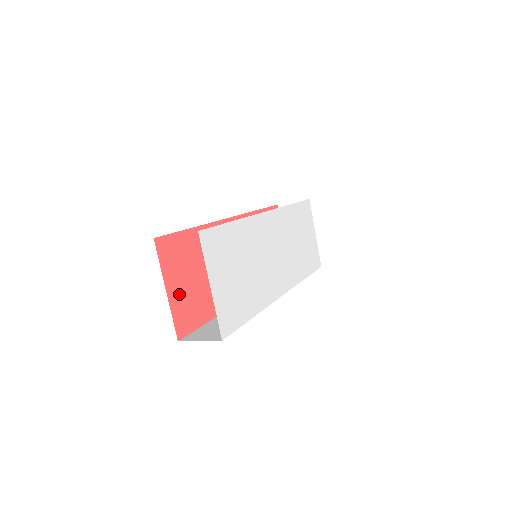
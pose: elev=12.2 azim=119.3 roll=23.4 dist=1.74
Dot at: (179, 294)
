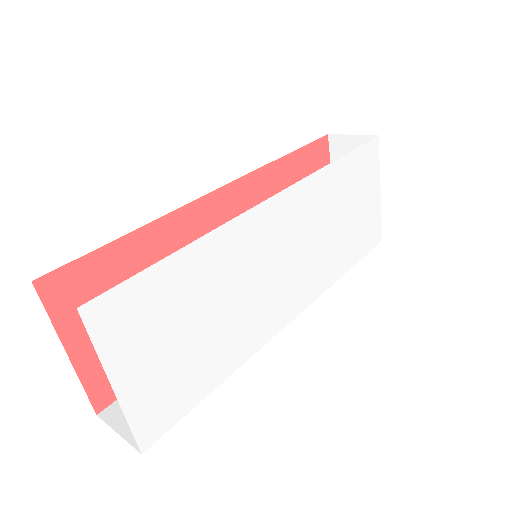
Dot at: occluded
